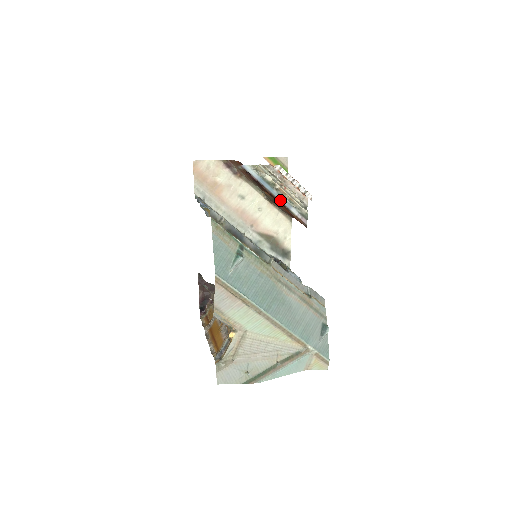
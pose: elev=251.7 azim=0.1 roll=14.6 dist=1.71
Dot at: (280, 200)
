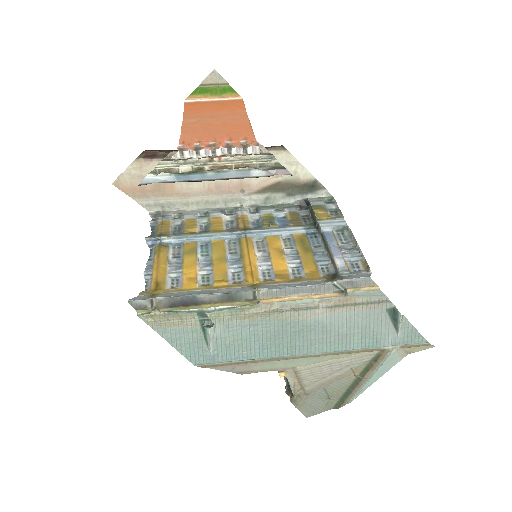
Dot at: (226, 178)
